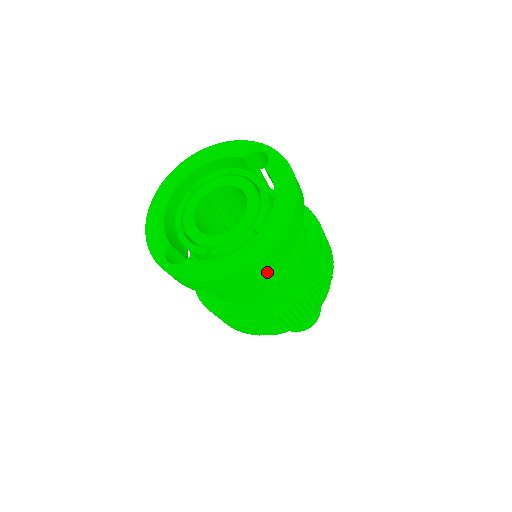
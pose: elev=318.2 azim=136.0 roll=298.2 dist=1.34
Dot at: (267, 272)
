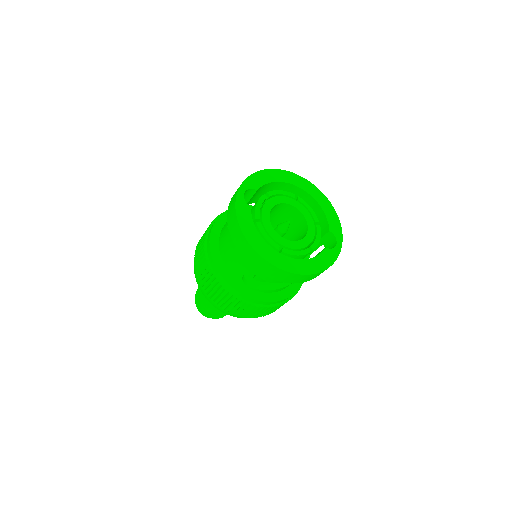
Dot at: (254, 265)
